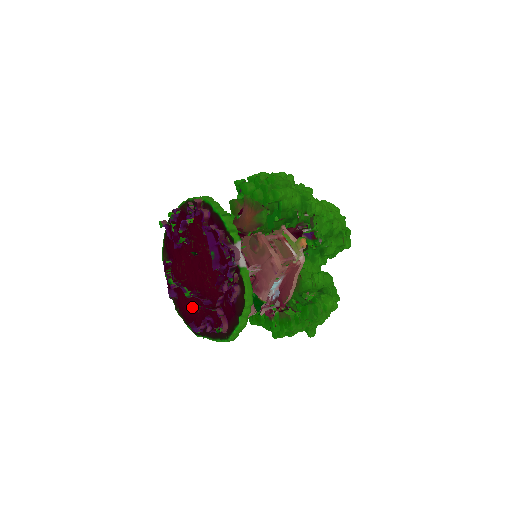
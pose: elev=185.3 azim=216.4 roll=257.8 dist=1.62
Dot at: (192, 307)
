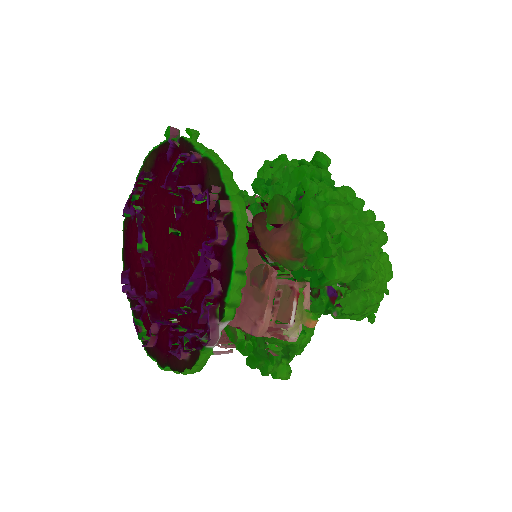
Dot at: (138, 257)
